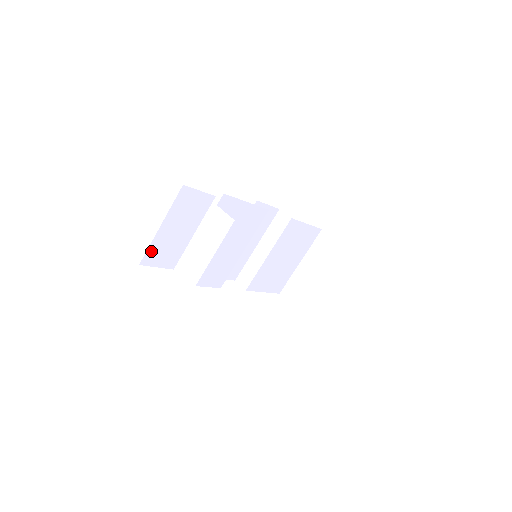
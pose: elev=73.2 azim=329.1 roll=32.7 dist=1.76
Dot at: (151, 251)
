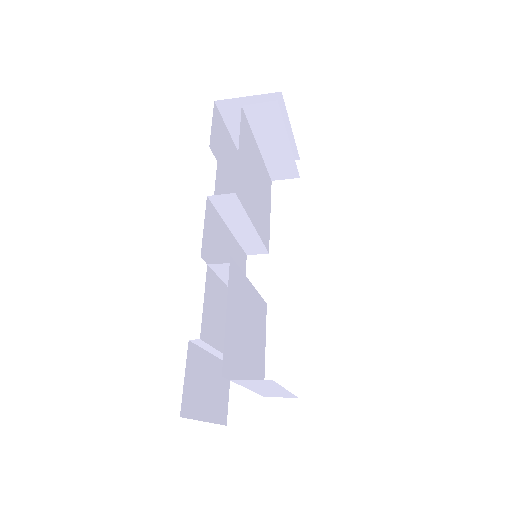
Dot at: (220, 417)
